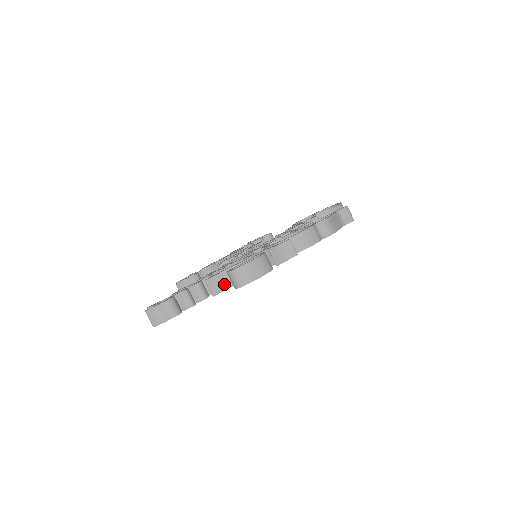
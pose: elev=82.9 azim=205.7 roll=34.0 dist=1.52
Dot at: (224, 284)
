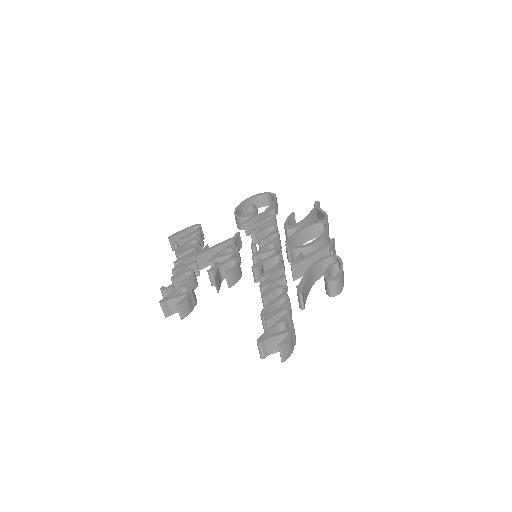
Dot at: (306, 294)
